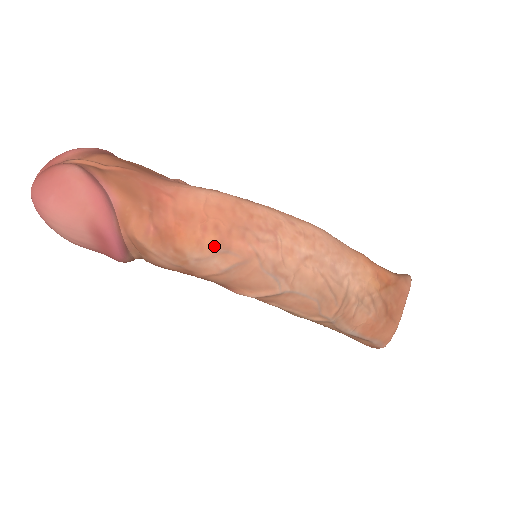
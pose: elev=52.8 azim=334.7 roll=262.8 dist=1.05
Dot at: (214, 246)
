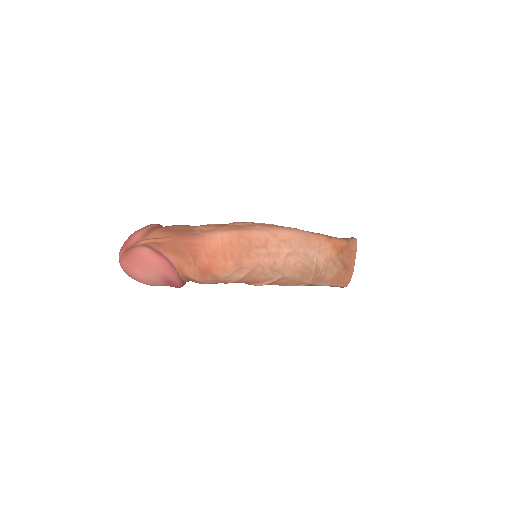
Dot at: (233, 267)
